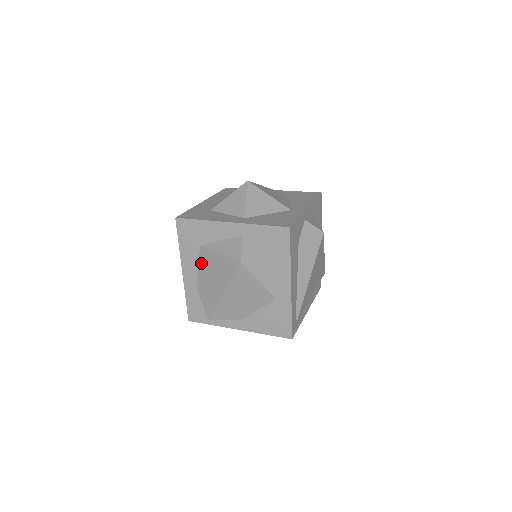
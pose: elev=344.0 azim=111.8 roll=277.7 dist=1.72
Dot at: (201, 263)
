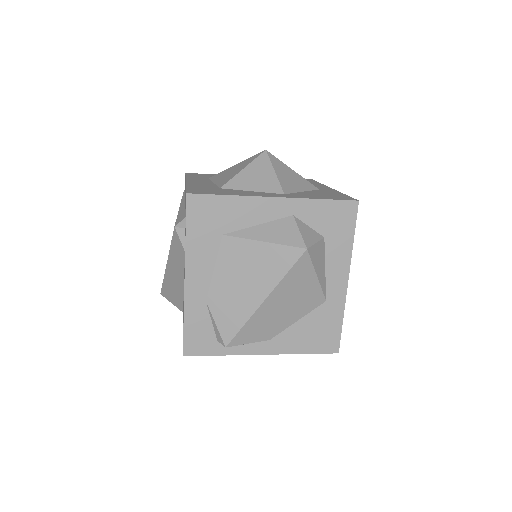
Dot at: (221, 261)
